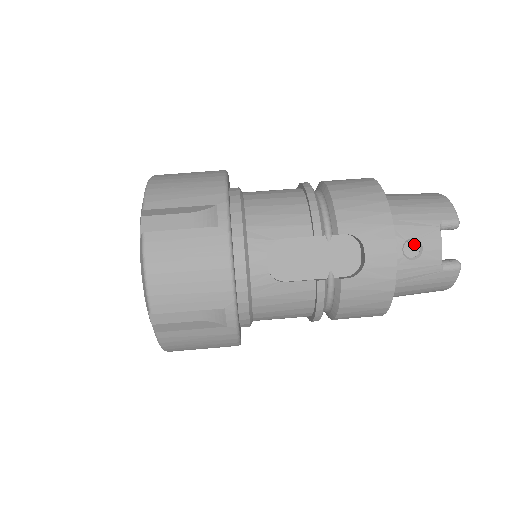
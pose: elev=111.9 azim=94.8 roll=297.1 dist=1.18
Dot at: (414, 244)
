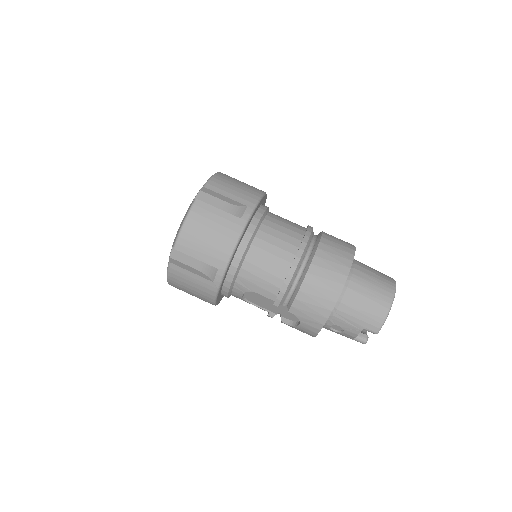
Dot at: (340, 327)
